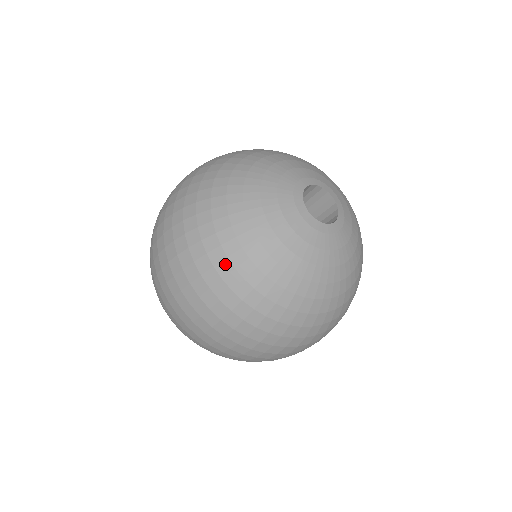
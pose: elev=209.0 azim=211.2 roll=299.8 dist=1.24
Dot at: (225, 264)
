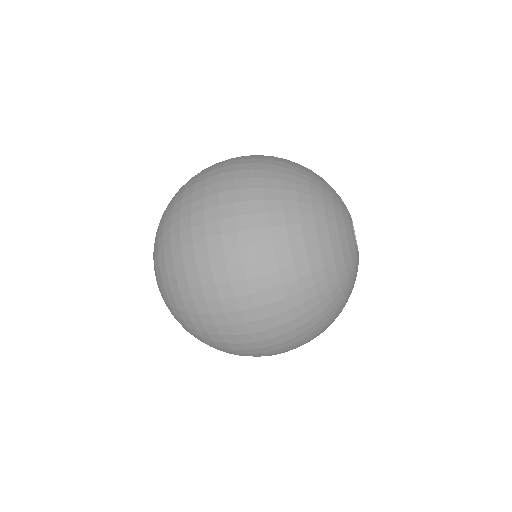
Dot at: (293, 204)
